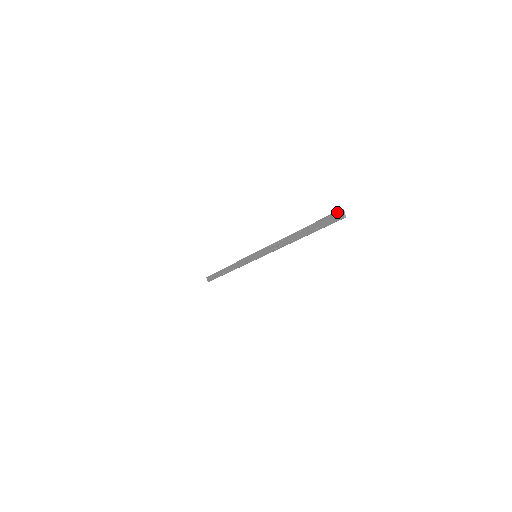
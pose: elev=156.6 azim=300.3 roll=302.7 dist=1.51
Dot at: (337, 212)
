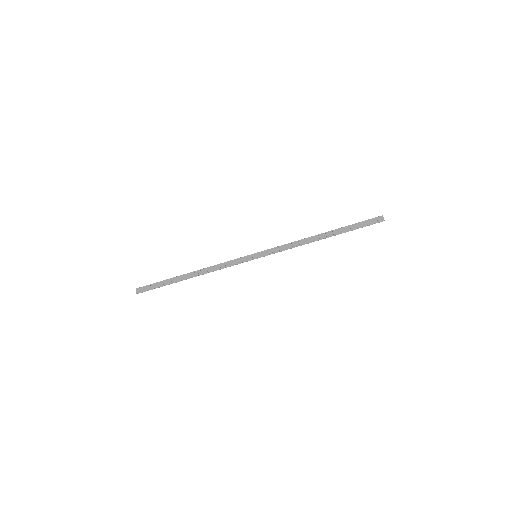
Dot at: (378, 217)
